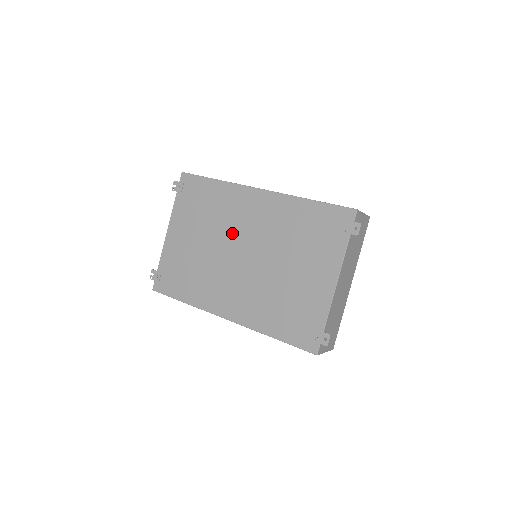
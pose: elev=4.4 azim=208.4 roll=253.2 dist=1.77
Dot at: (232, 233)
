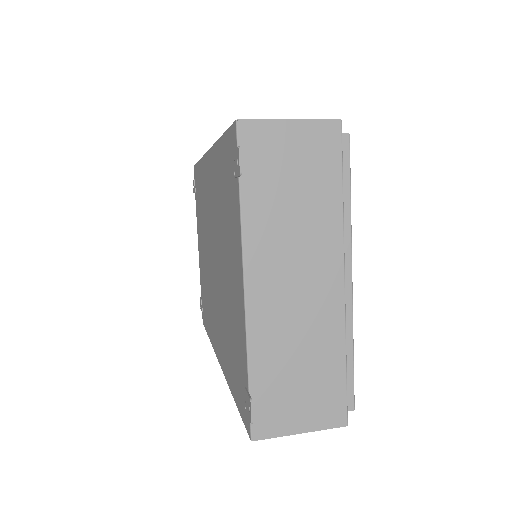
Dot at: (208, 230)
